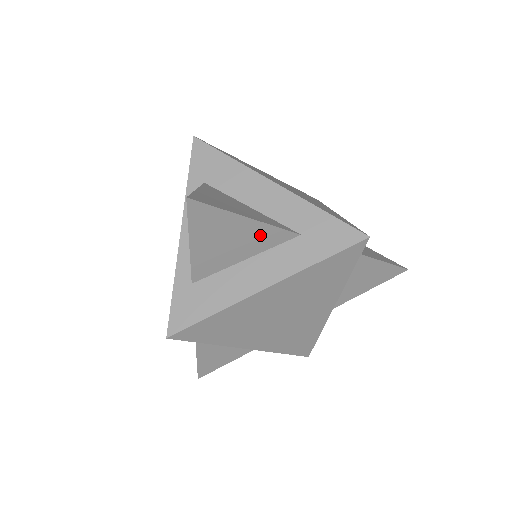
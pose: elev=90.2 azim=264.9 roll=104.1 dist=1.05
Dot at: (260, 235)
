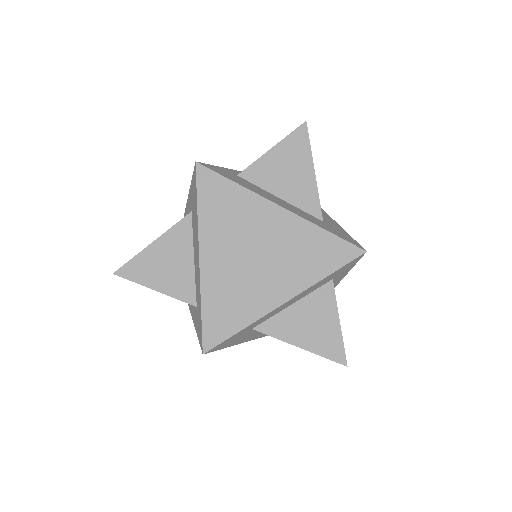
Dot at: (306, 191)
